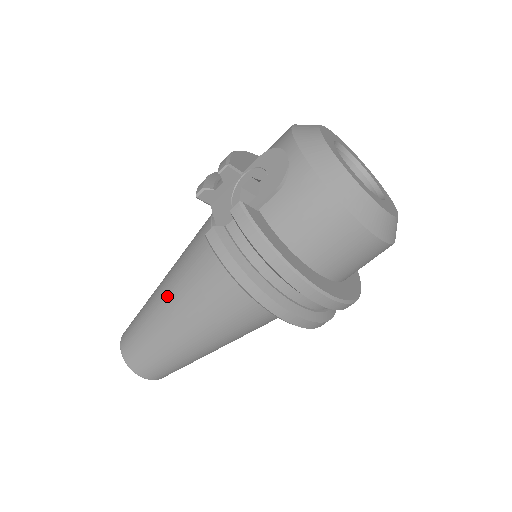
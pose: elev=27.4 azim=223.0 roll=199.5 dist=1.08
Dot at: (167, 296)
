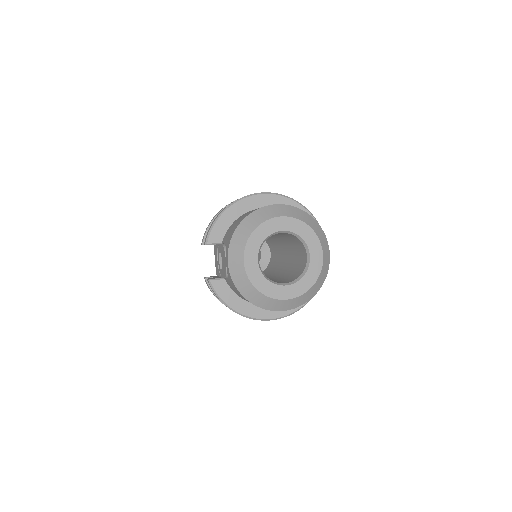
Dot at: occluded
